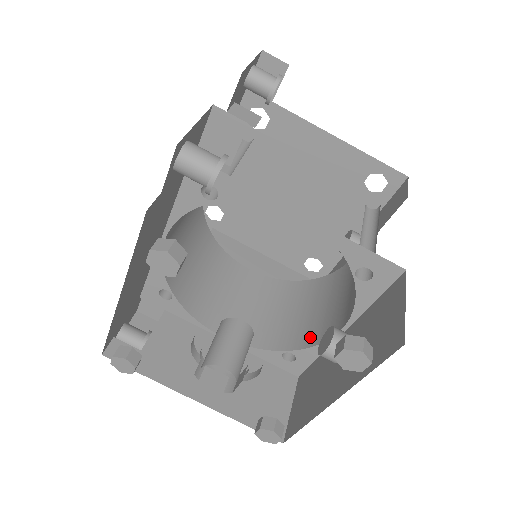
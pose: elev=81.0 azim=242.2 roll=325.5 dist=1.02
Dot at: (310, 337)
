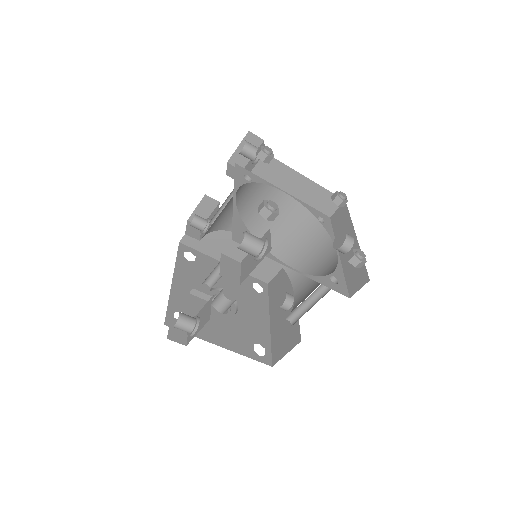
Dot at: (291, 269)
